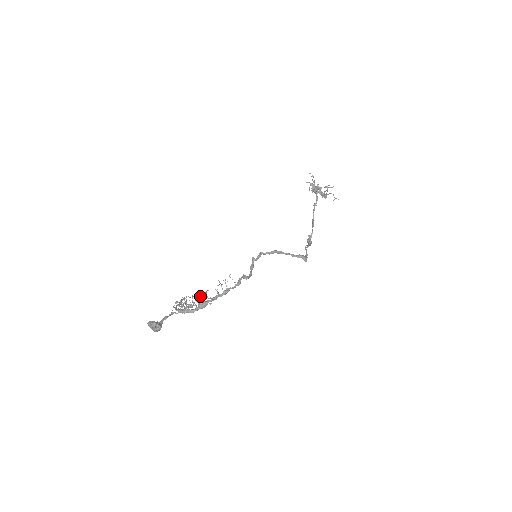
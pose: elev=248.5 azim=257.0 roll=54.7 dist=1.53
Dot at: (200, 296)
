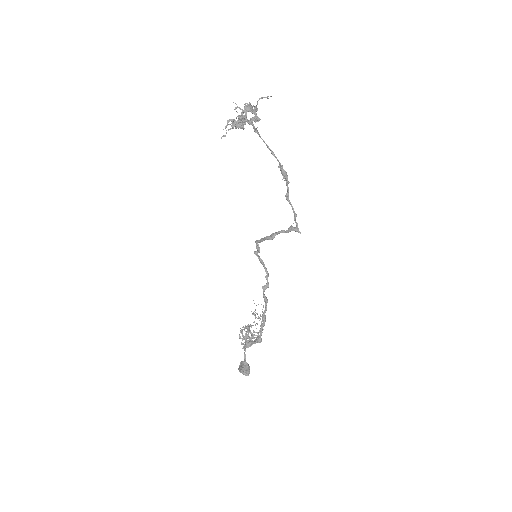
Dot at: occluded
